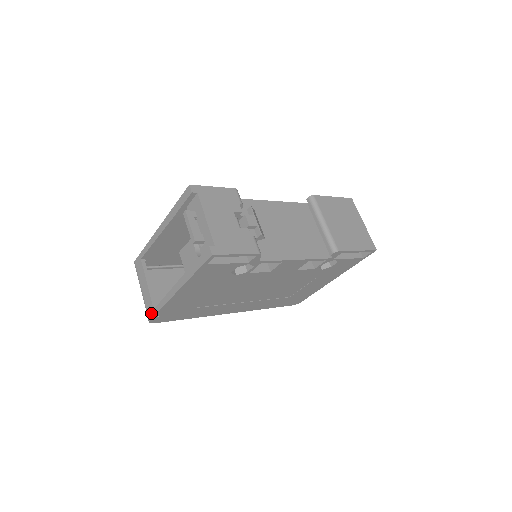
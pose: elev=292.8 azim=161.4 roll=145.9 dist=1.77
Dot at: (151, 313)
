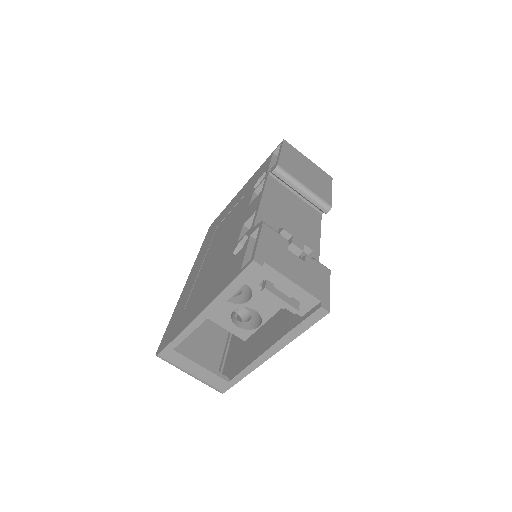
Dot at: (225, 386)
